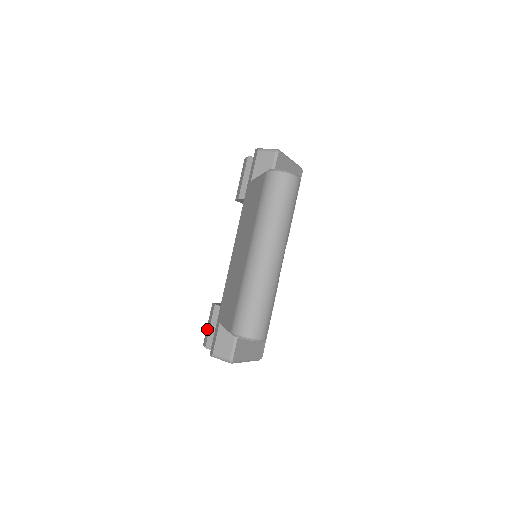
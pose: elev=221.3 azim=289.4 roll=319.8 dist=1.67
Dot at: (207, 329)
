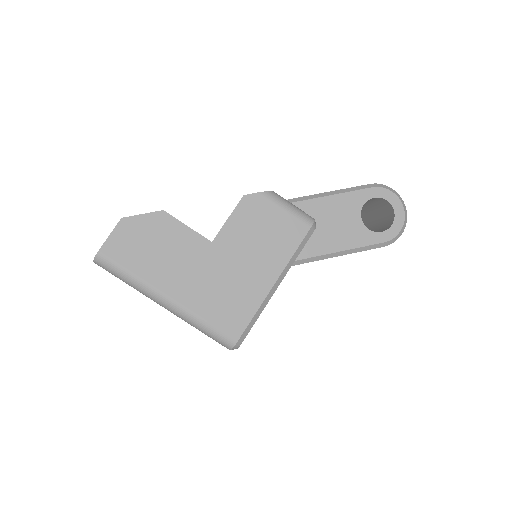
Dot at: occluded
